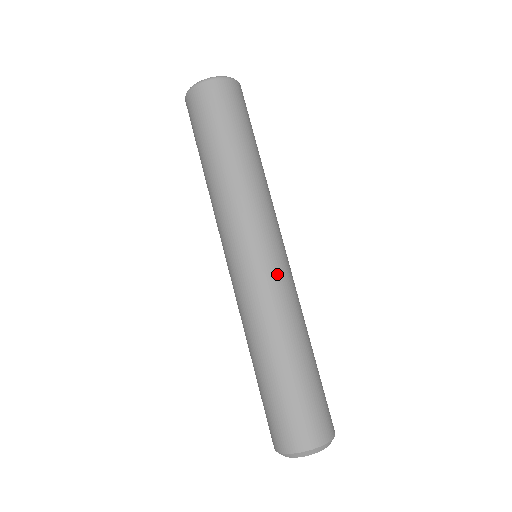
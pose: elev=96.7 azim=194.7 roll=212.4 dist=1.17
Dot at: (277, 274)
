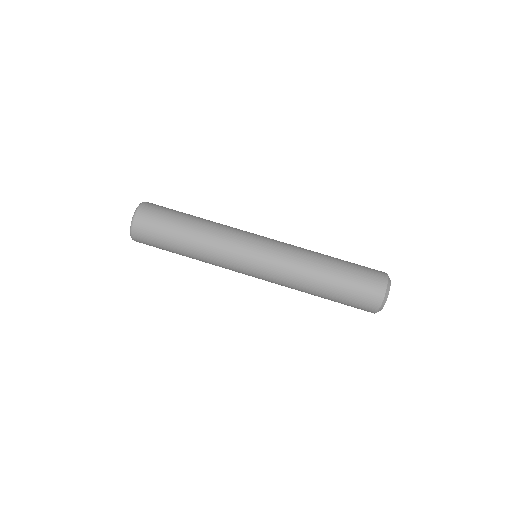
Dot at: (272, 261)
